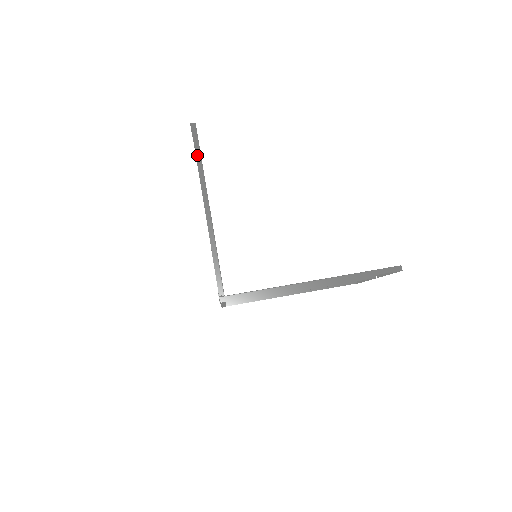
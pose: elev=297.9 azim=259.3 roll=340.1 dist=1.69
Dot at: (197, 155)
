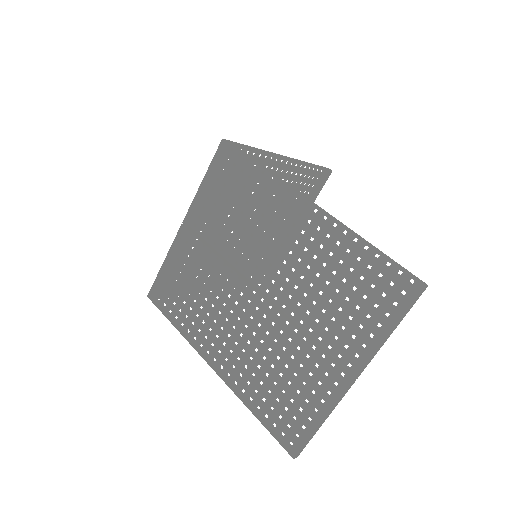
Dot at: (316, 165)
